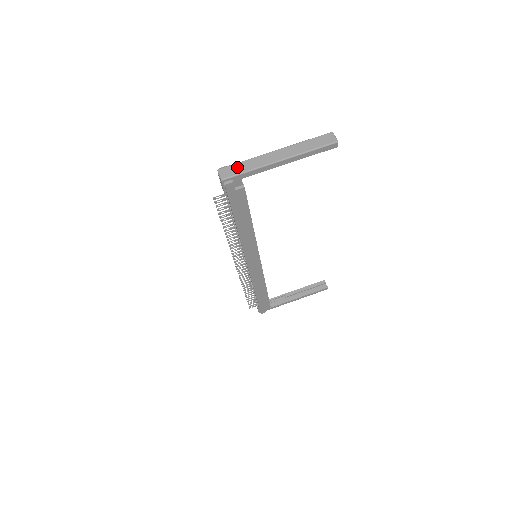
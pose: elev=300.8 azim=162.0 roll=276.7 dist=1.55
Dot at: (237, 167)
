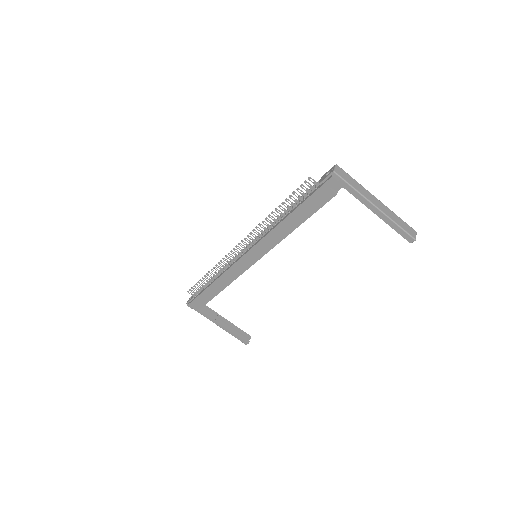
Dot at: (349, 178)
